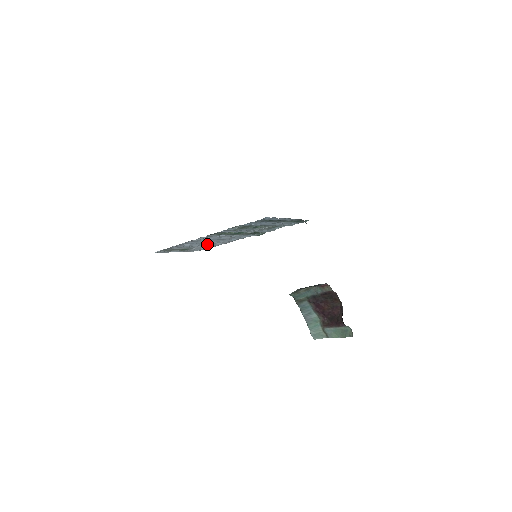
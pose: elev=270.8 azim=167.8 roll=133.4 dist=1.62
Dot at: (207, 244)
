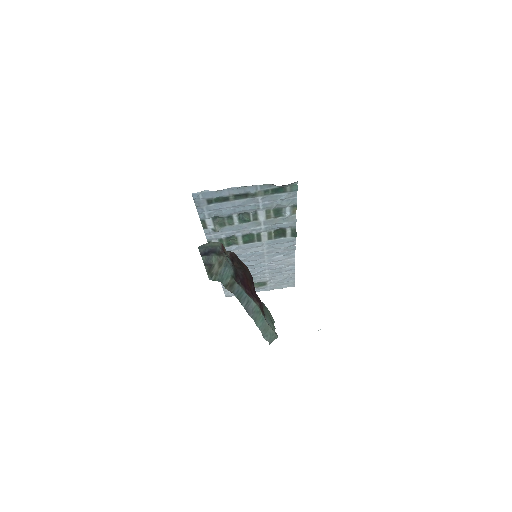
Dot at: (266, 269)
